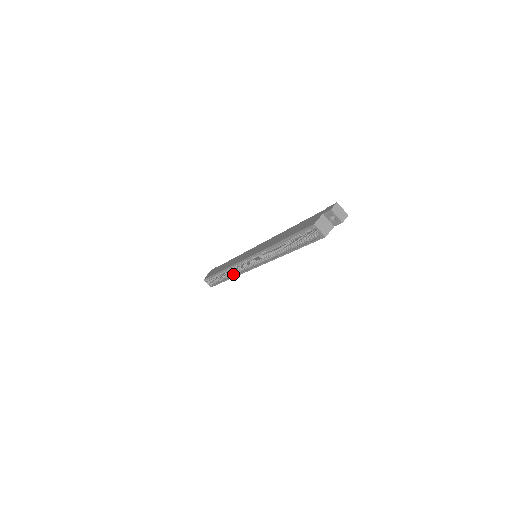
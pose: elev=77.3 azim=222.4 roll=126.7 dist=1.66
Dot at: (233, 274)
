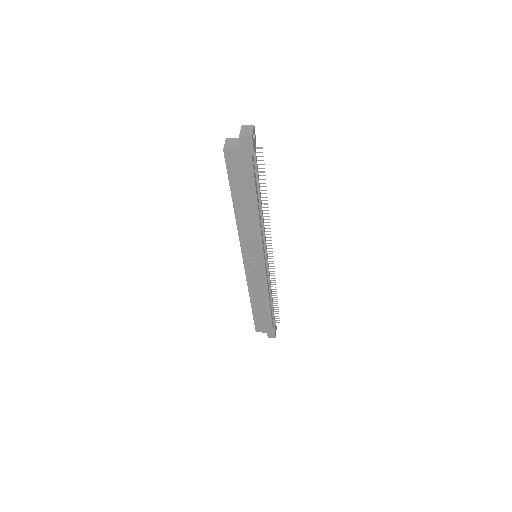
Dot at: occluded
